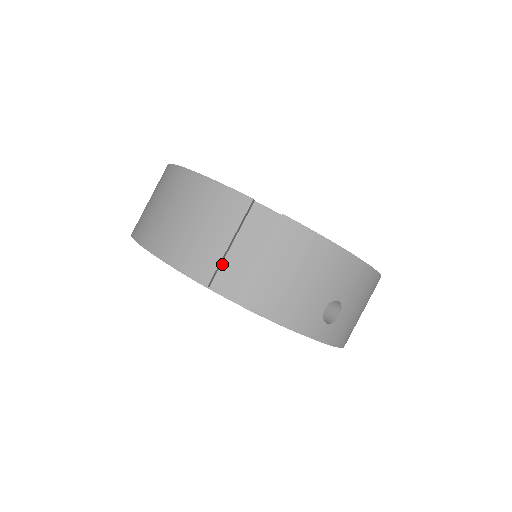
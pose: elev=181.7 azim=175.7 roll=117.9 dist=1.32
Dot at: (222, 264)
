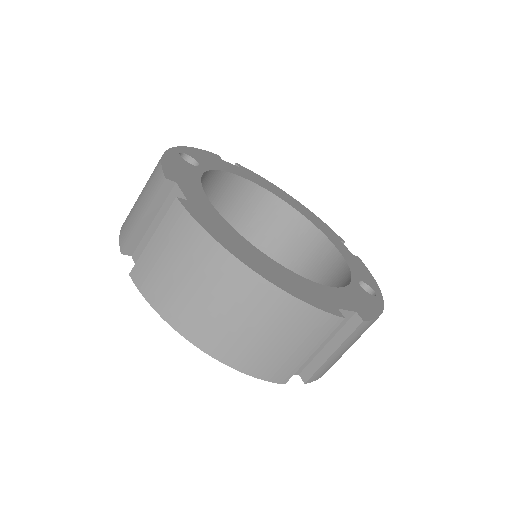
Dot at: occluded
